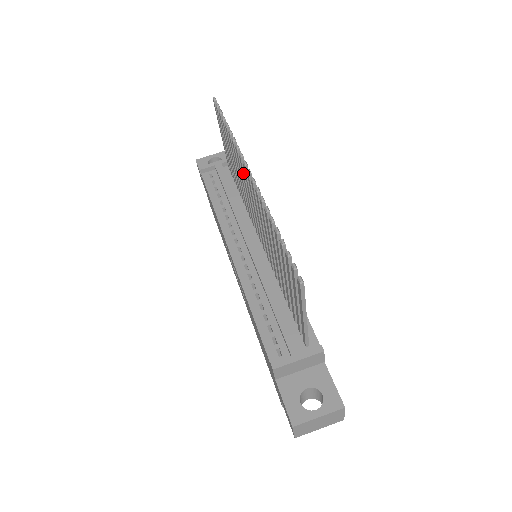
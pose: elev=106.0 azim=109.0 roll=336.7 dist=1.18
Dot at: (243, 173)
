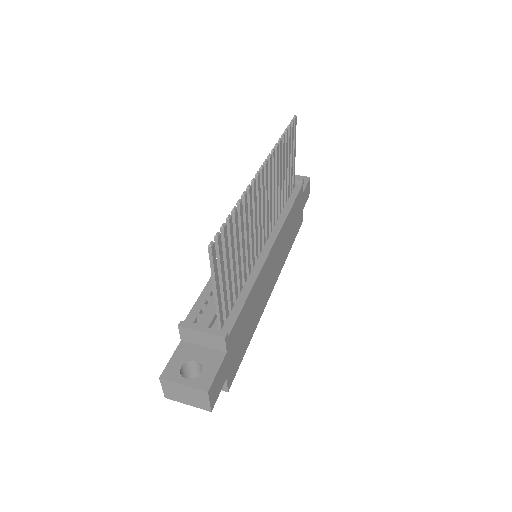
Dot at: occluded
